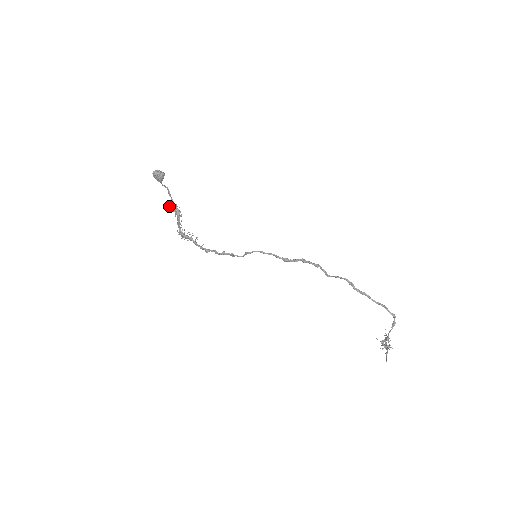
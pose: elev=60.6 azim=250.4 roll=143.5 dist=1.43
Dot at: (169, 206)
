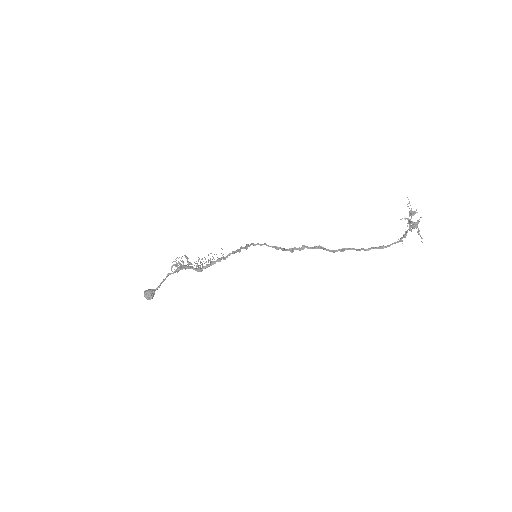
Dot at: (171, 270)
